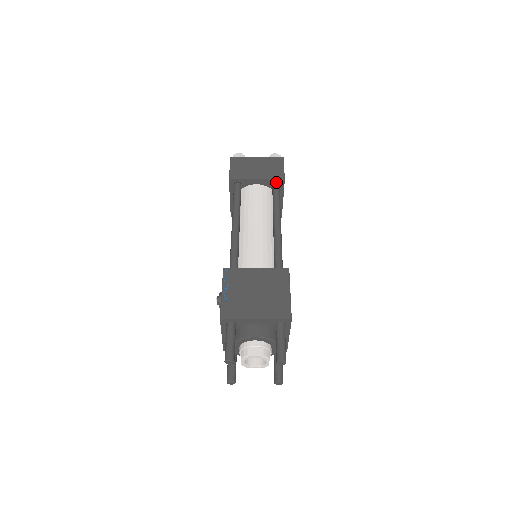
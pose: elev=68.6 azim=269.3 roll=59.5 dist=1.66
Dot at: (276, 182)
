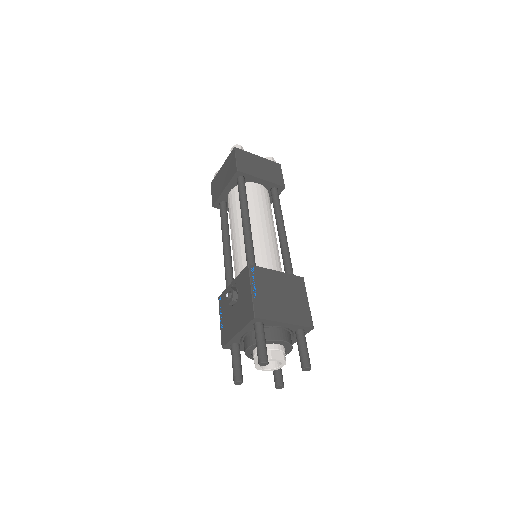
Dot at: (277, 187)
